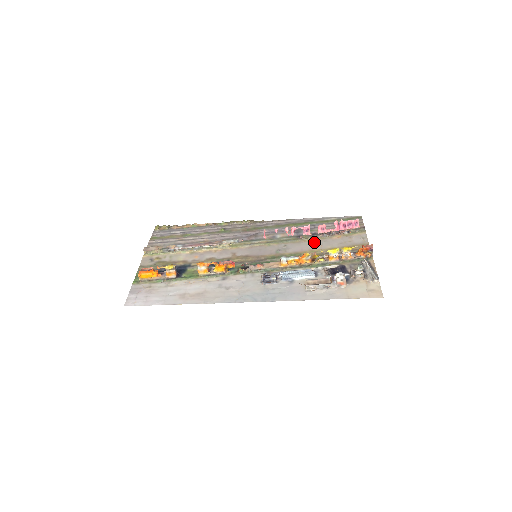
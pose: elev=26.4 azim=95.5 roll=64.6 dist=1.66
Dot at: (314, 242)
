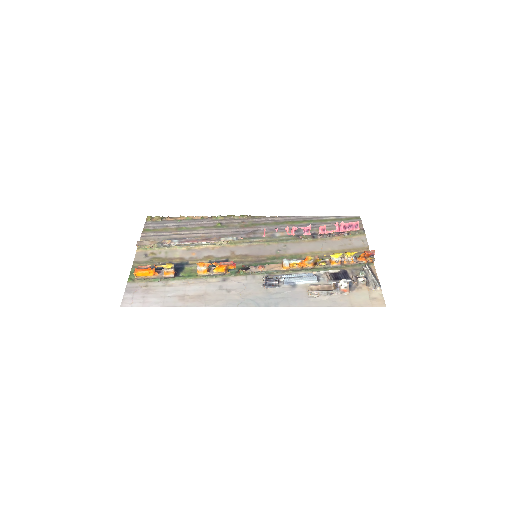
Dot at: (314, 243)
